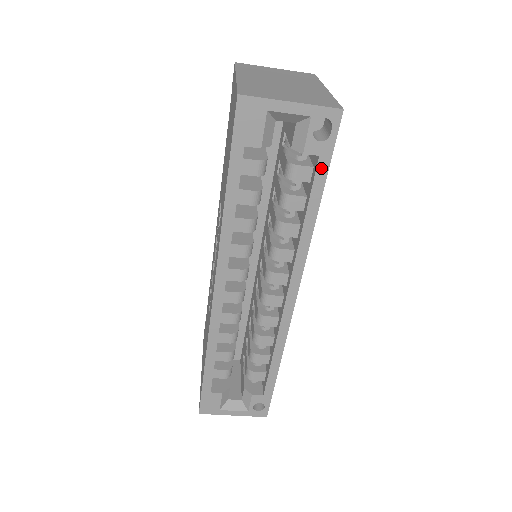
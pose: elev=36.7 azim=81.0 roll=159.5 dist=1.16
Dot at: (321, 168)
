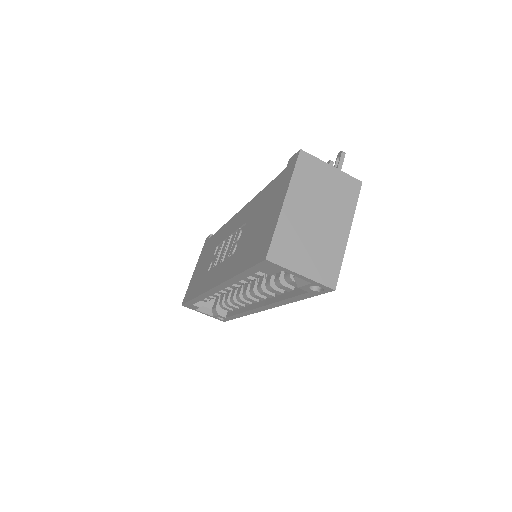
Dot at: (307, 295)
